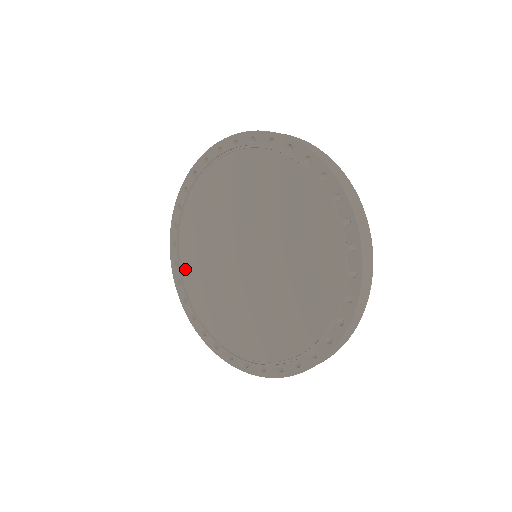
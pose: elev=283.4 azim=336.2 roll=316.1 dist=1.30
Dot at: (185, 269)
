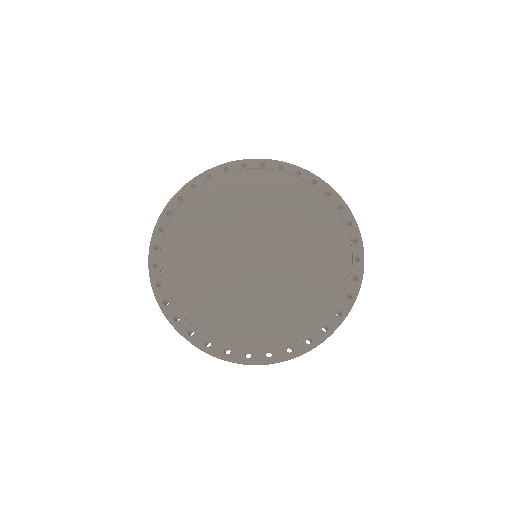
Dot at: (169, 254)
